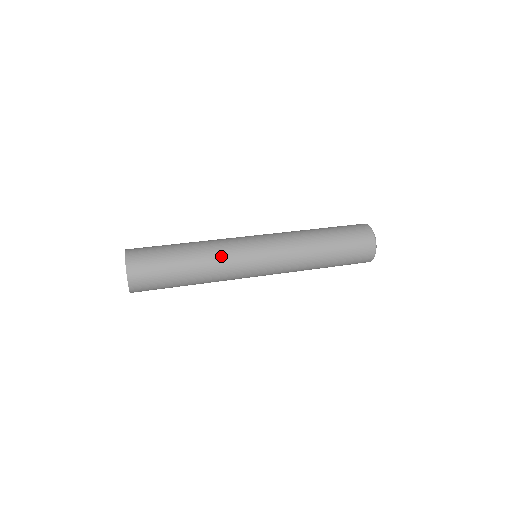
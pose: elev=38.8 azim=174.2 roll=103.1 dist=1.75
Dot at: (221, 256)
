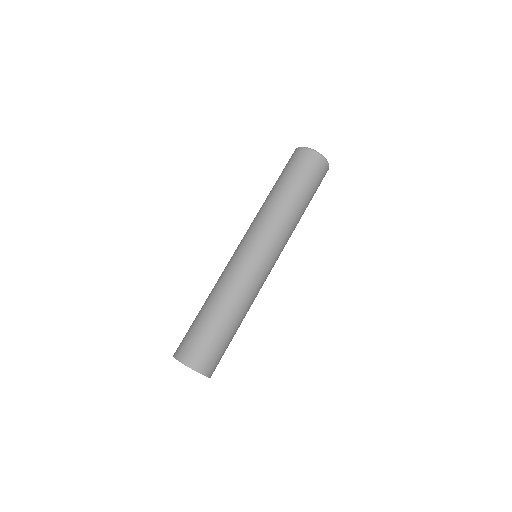
Dot at: (235, 285)
